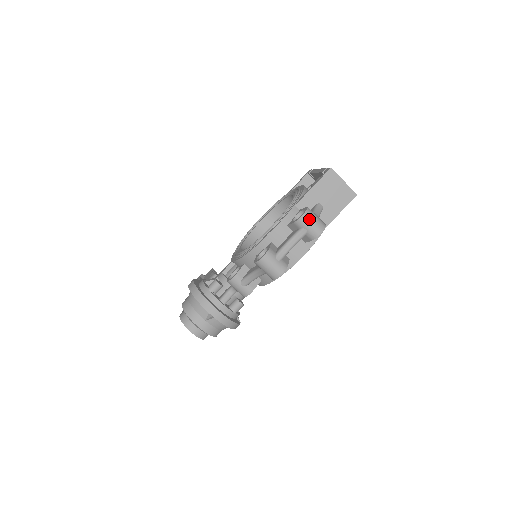
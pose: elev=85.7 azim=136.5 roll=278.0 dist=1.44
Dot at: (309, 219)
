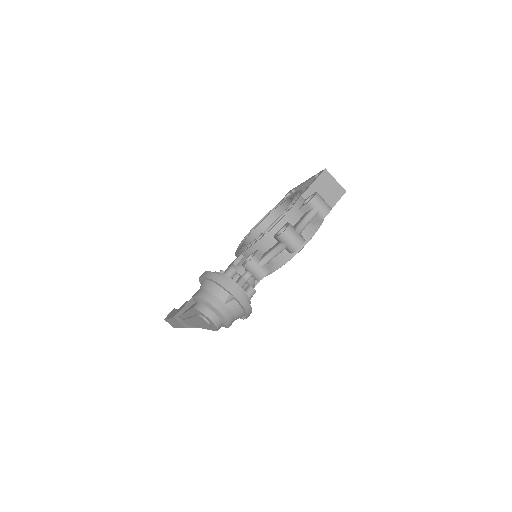
Dot at: (320, 199)
